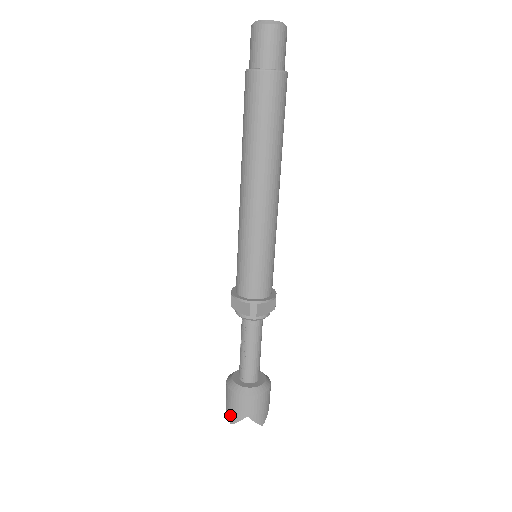
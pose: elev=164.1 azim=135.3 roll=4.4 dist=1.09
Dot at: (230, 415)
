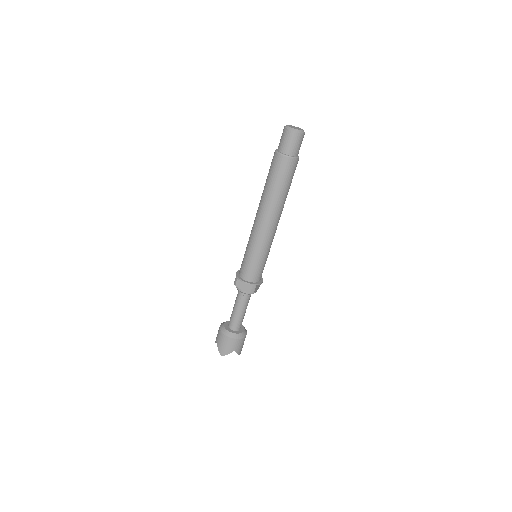
Dot at: (222, 351)
